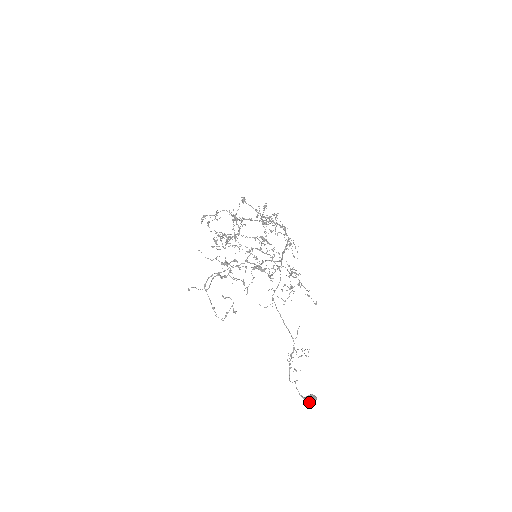
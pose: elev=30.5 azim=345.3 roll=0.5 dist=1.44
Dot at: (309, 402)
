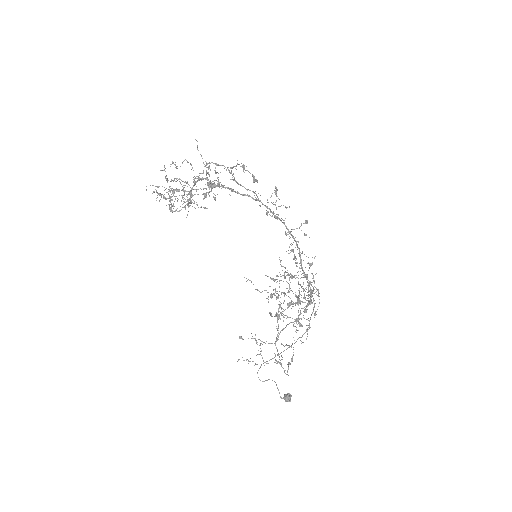
Dot at: (287, 401)
